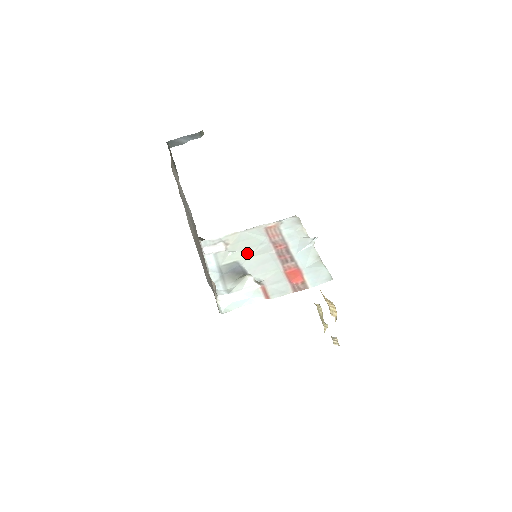
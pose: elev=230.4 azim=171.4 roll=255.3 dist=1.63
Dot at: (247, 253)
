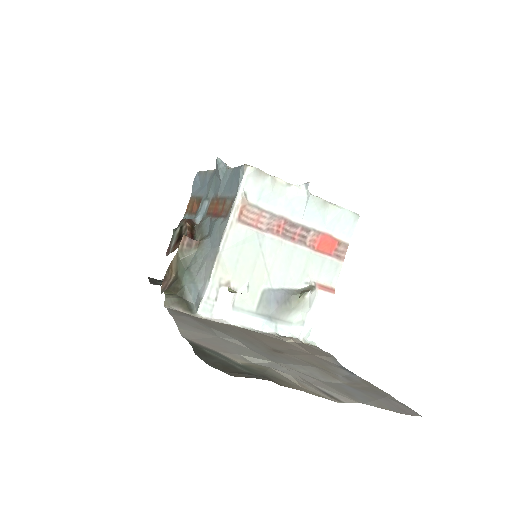
Dot at: (261, 271)
